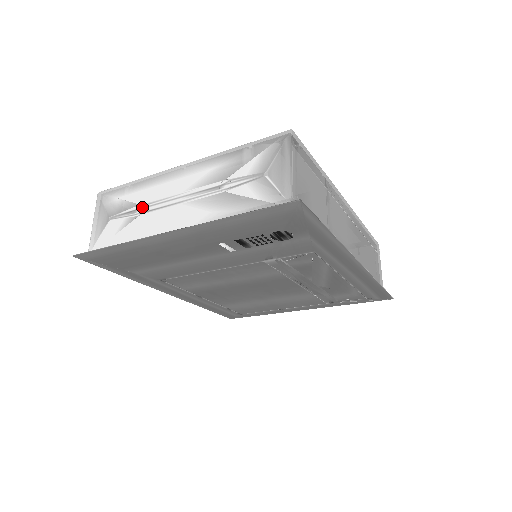
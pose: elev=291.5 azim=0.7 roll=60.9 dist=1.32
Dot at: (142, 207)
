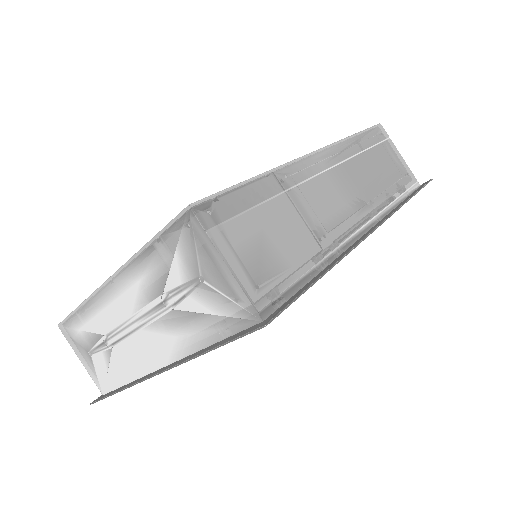
Dot at: (107, 338)
